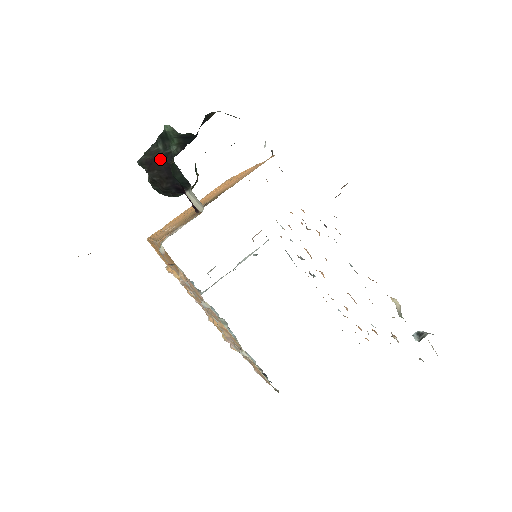
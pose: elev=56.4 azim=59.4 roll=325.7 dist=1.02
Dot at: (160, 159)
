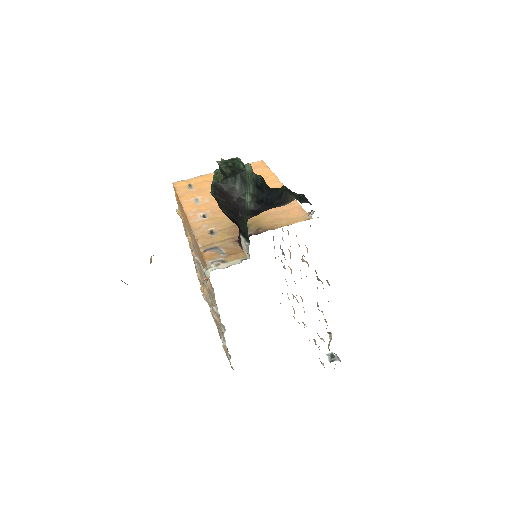
Dot at: (233, 198)
